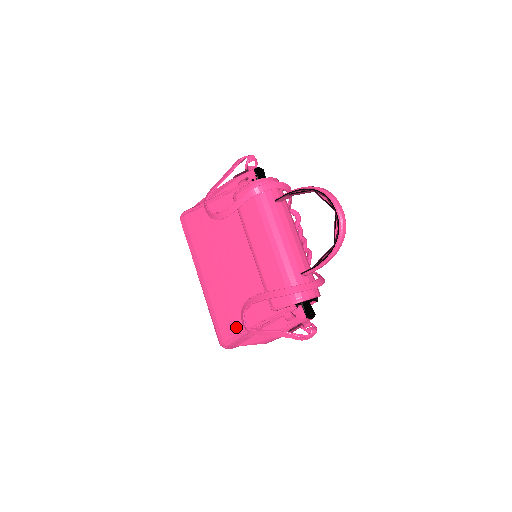
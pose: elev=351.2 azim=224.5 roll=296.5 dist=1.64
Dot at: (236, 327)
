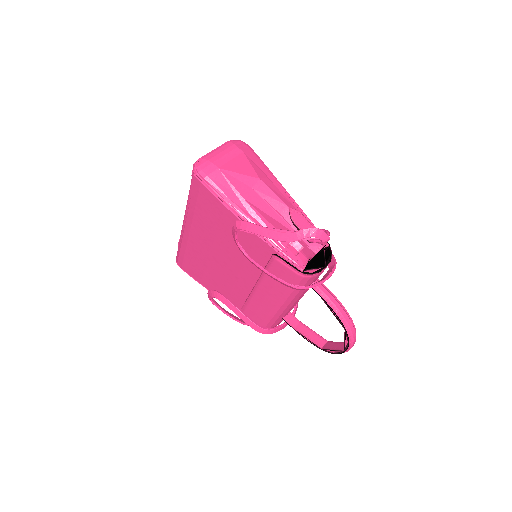
Dot at: (200, 280)
